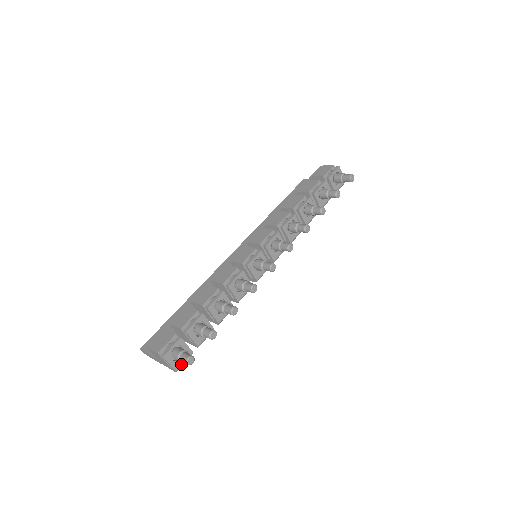
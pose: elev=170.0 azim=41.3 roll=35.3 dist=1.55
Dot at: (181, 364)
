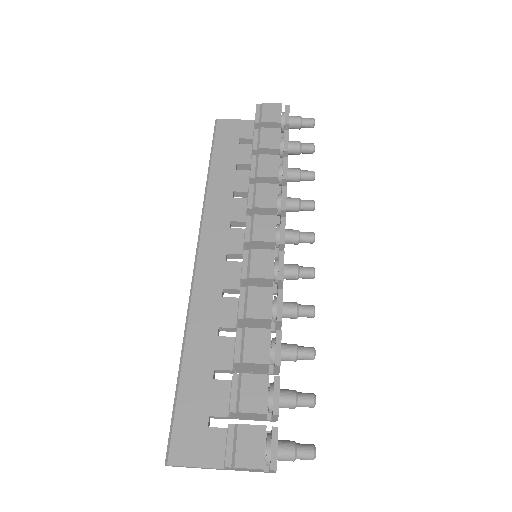
Dot at: occluded
